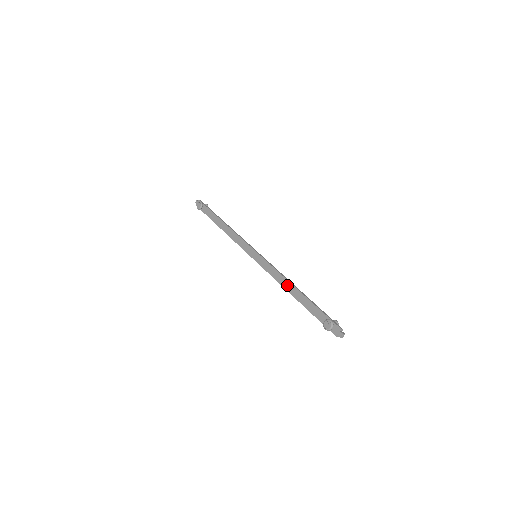
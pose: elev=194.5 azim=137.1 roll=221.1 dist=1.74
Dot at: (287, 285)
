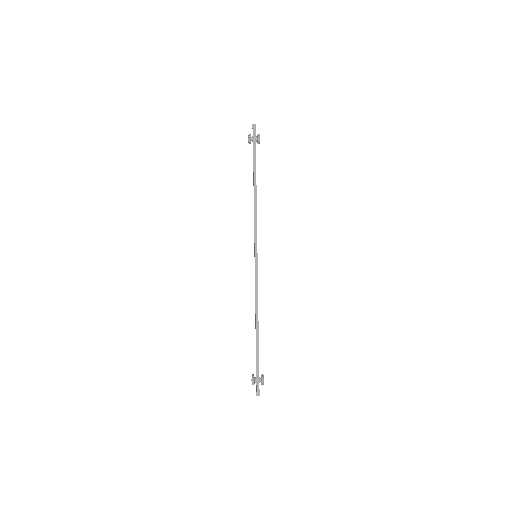
Dot at: (255, 314)
